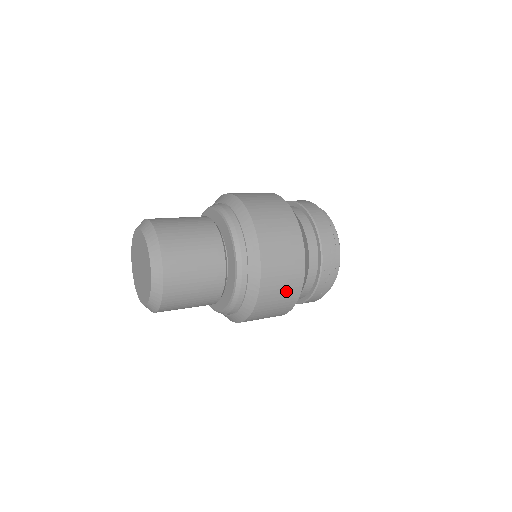
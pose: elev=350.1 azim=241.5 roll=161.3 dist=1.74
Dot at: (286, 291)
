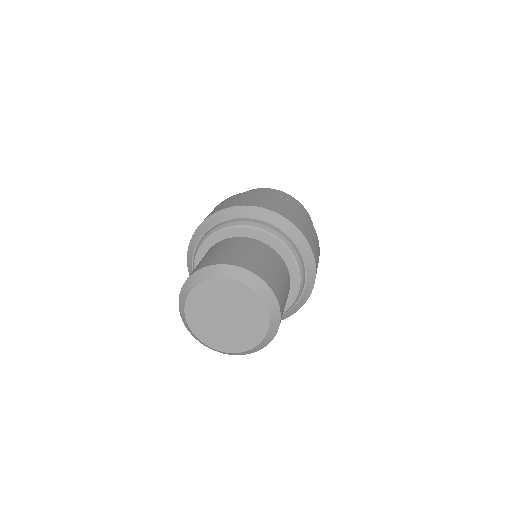
Dot at: occluded
